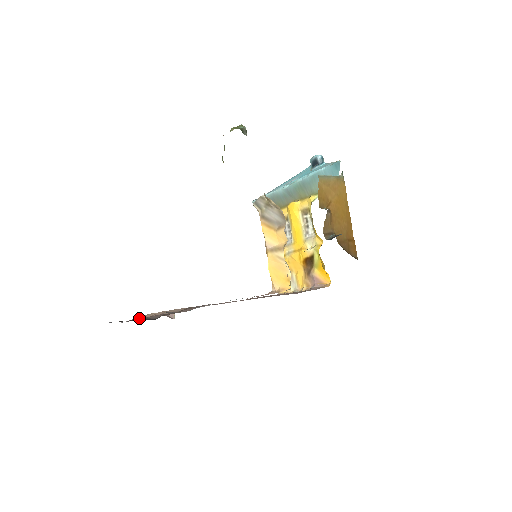
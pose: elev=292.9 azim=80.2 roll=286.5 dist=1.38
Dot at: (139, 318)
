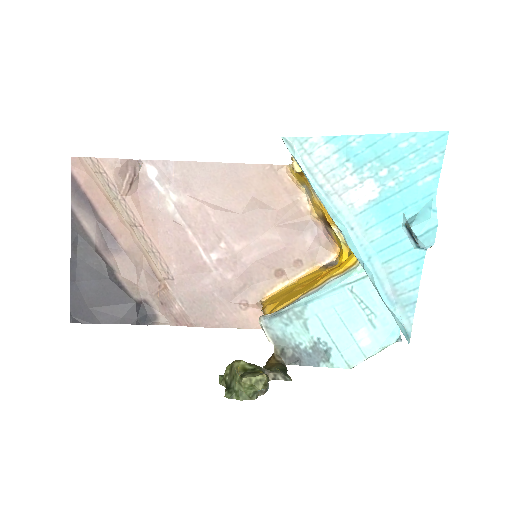
Dot at: (108, 253)
